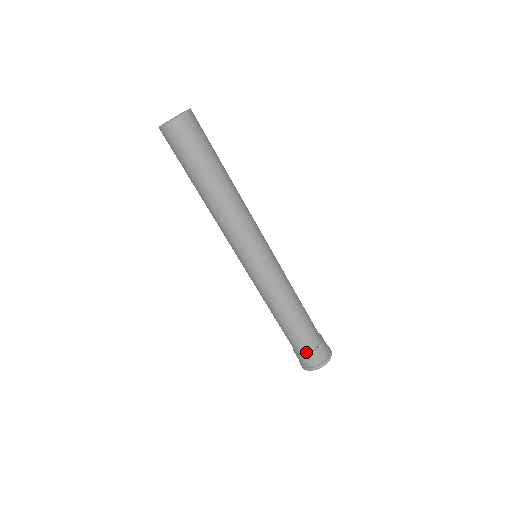
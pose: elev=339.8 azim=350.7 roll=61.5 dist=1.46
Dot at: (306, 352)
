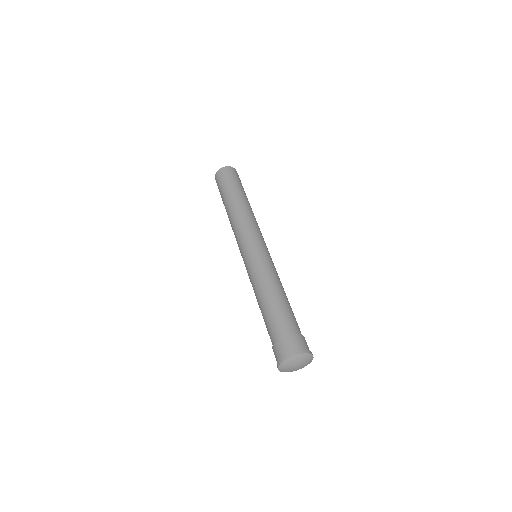
Dot at: (279, 338)
